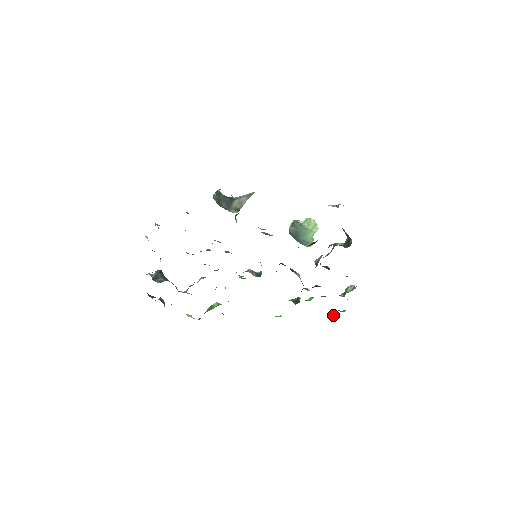
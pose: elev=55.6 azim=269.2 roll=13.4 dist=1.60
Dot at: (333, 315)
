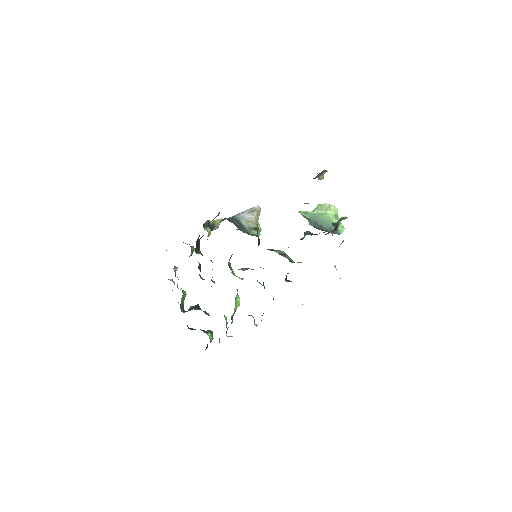
Dot at: occluded
